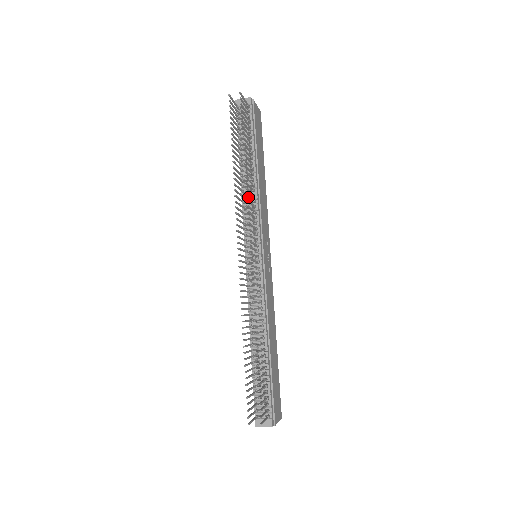
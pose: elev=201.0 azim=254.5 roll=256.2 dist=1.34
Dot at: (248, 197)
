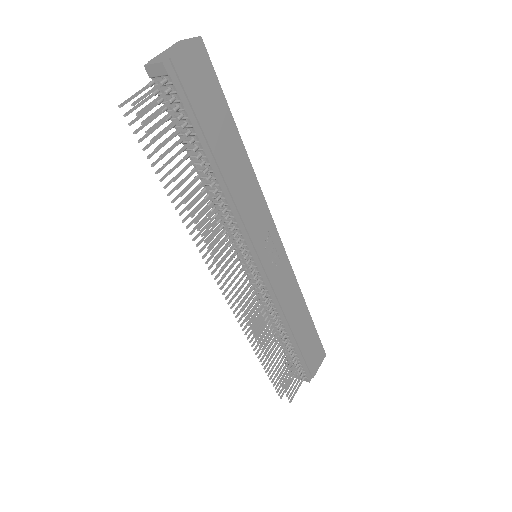
Dot at: occluded
